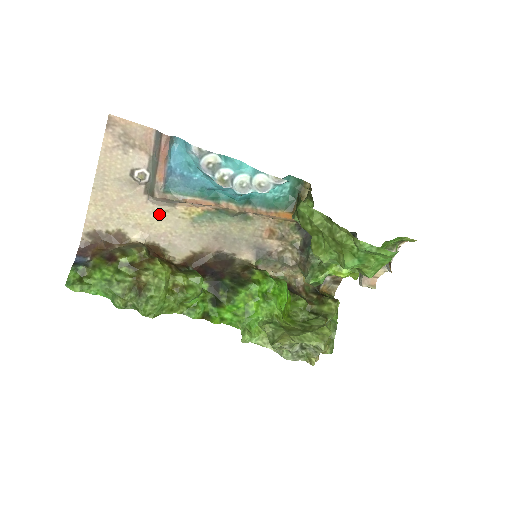
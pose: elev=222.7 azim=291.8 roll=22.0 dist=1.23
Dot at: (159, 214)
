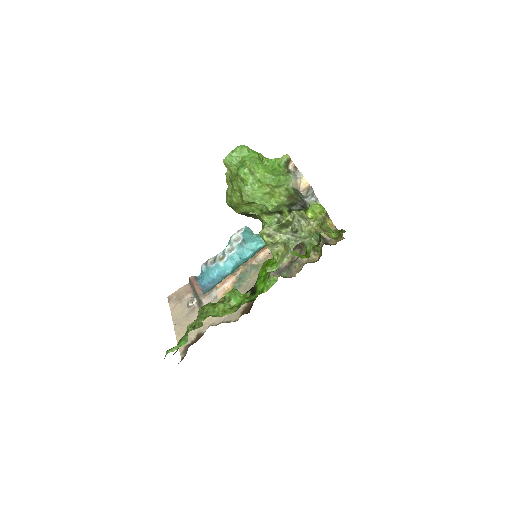
Dot at: occluded
